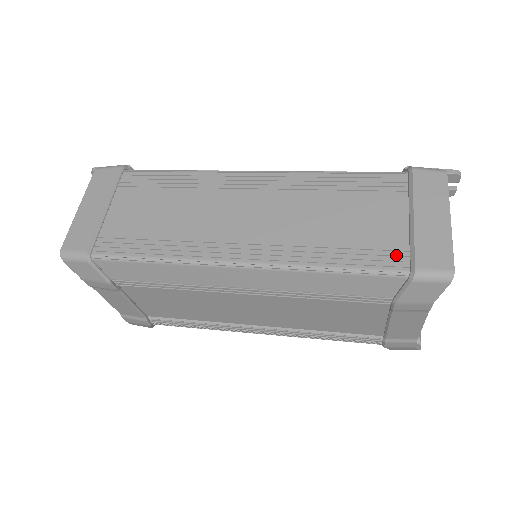
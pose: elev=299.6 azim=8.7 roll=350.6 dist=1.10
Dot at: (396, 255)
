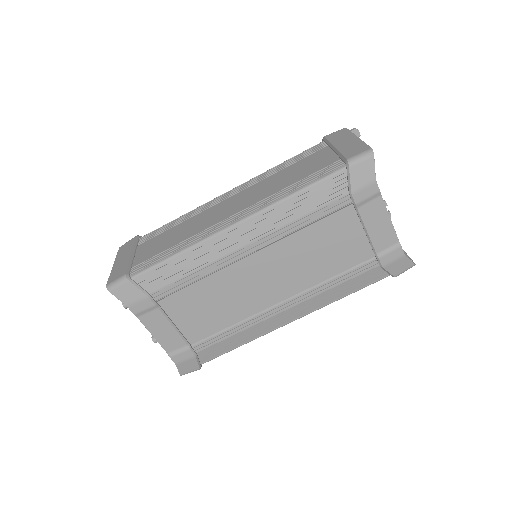
Dot at: (333, 165)
